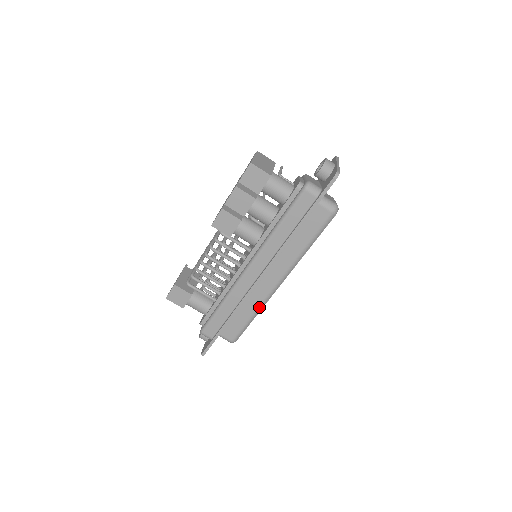
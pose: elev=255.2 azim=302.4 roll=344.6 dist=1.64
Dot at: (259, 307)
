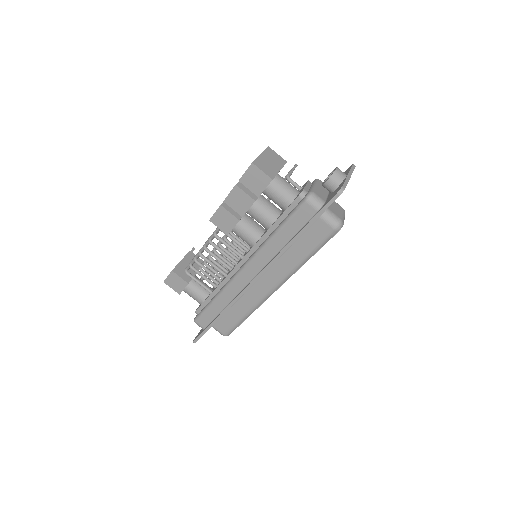
Dot at: (252, 308)
